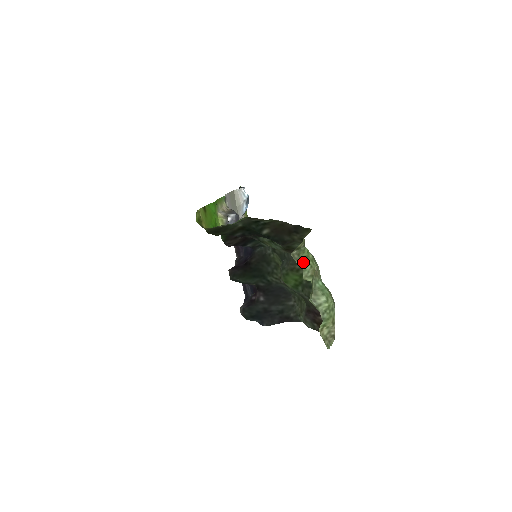
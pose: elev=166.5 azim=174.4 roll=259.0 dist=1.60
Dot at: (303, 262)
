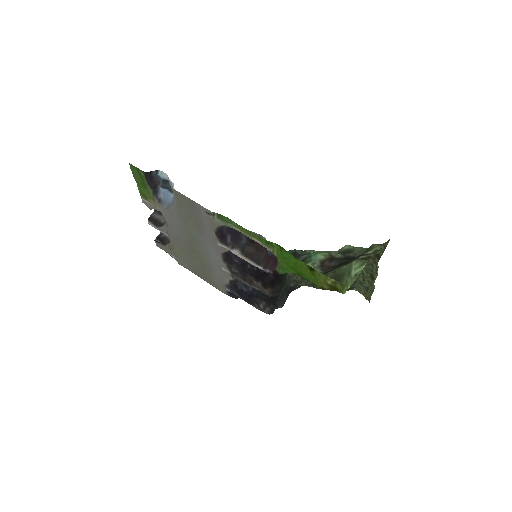
Dot at: occluded
